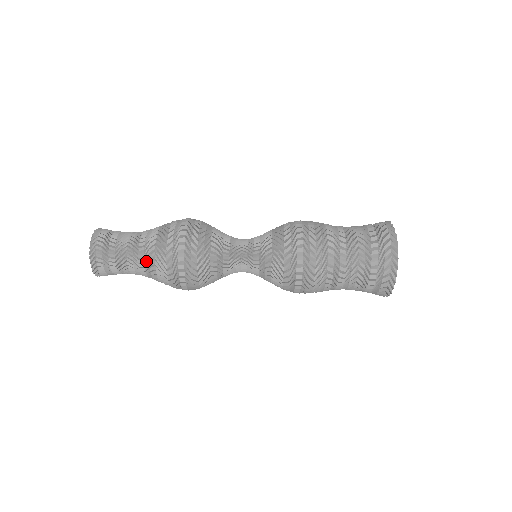
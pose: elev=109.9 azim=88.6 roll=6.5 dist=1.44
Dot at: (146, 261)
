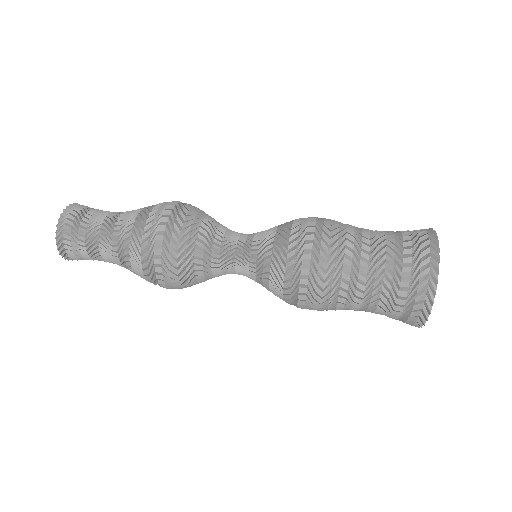
Dot at: (125, 220)
